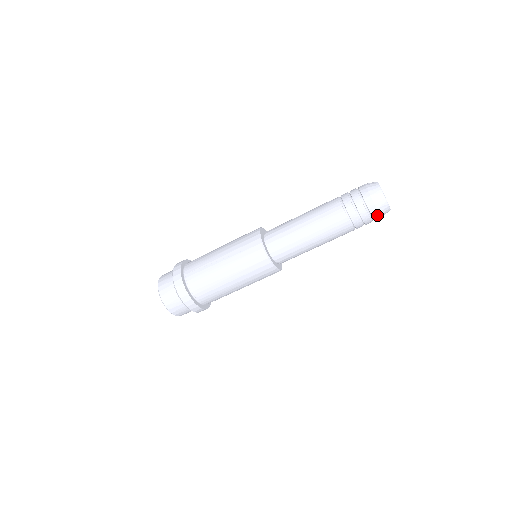
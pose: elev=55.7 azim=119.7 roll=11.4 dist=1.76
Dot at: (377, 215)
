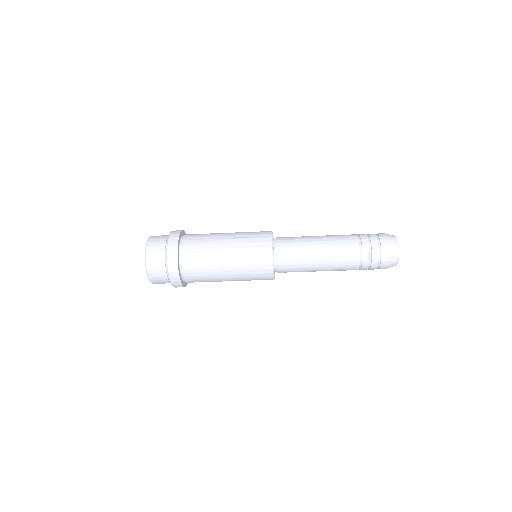
Dot at: (386, 259)
